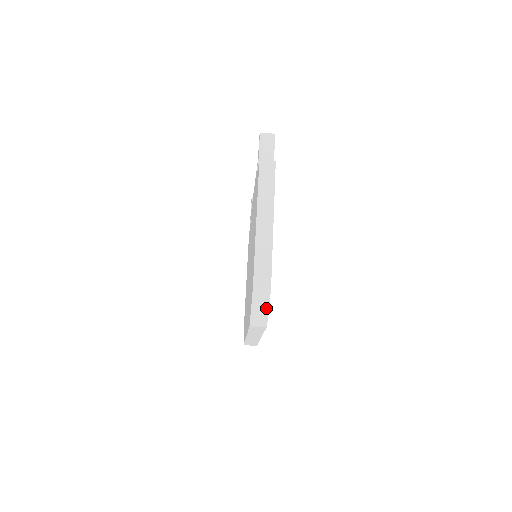
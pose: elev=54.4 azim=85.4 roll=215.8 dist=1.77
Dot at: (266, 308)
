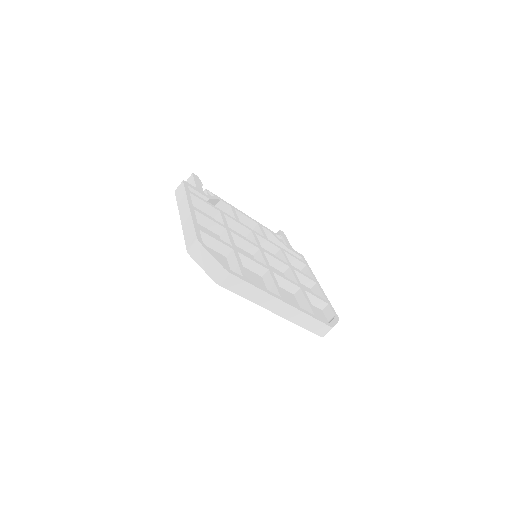
Dot at: (210, 258)
